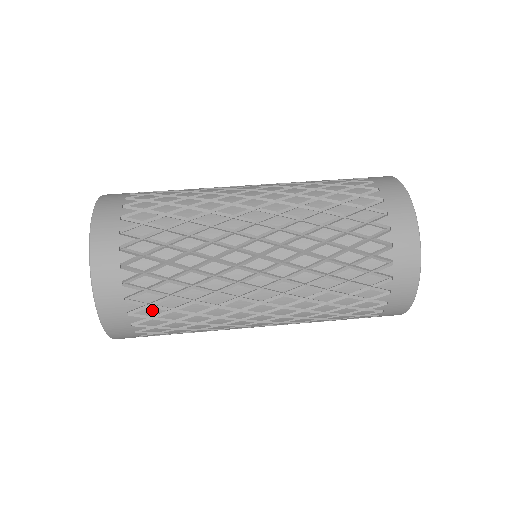
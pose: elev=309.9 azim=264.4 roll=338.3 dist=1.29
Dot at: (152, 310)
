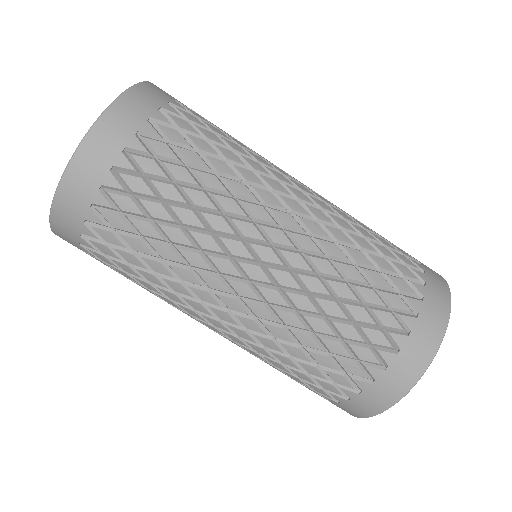
Dot at: (112, 237)
